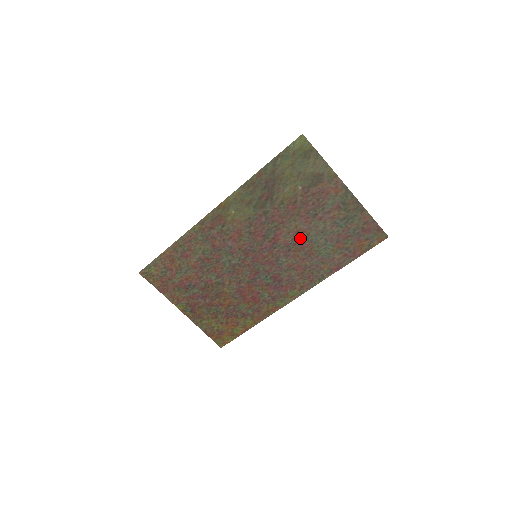
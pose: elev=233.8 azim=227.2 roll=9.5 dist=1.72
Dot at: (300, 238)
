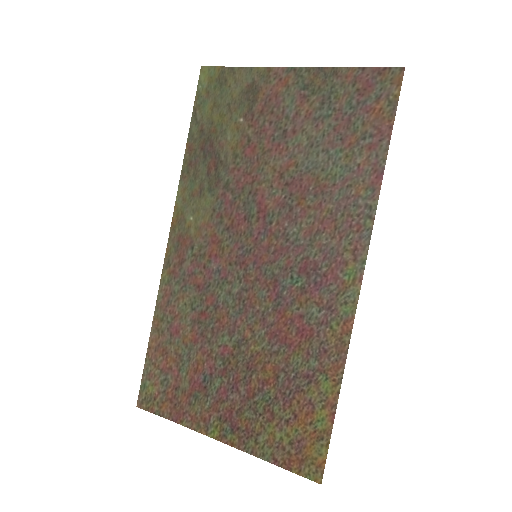
Dot at: (291, 180)
